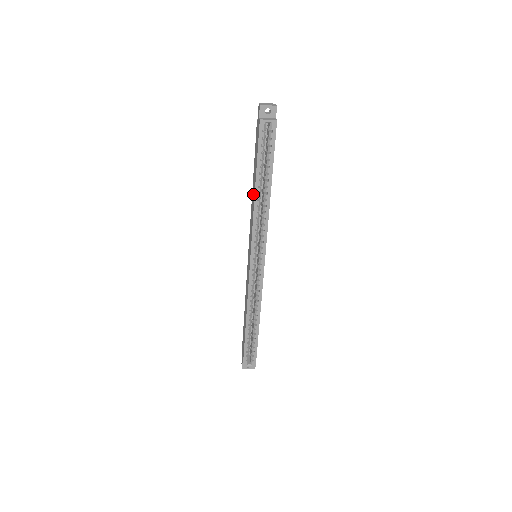
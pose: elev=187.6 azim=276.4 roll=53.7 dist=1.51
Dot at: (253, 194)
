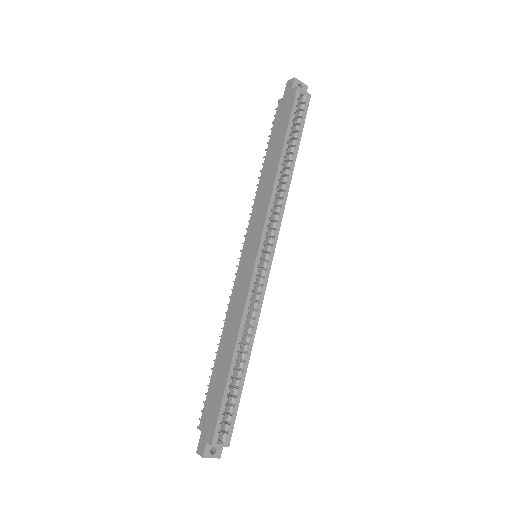
Dot at: (270, 171)
